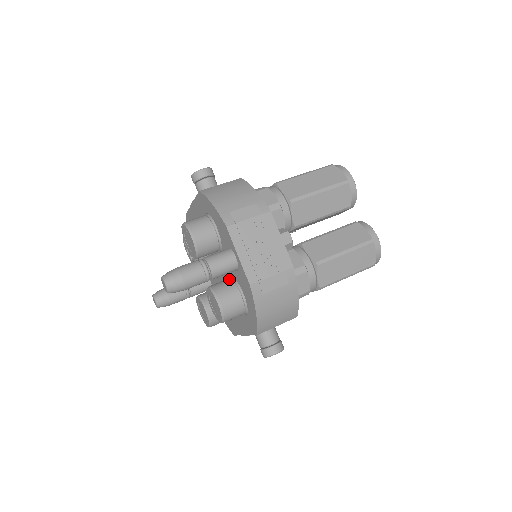
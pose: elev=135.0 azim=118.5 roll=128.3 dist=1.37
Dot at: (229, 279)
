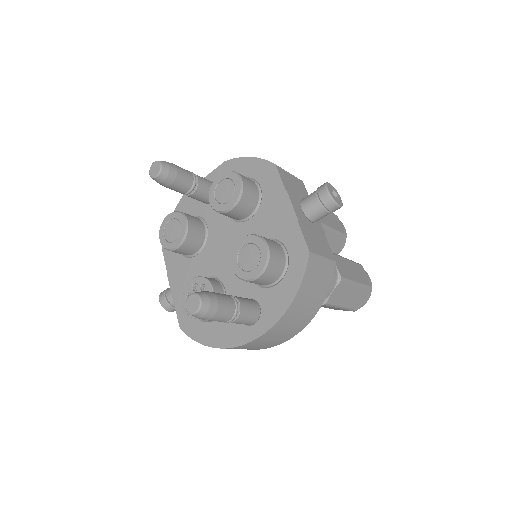
Dot at: occluded
